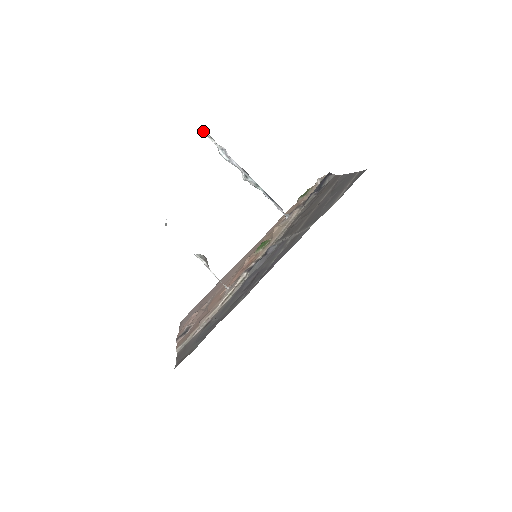
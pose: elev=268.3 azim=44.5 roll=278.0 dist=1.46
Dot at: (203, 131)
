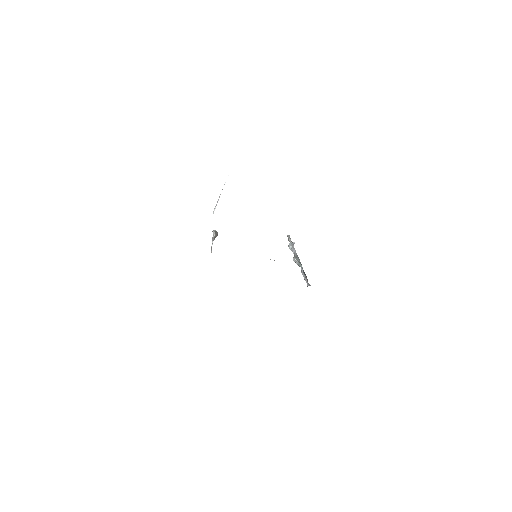
Dot at: (288, 235)
